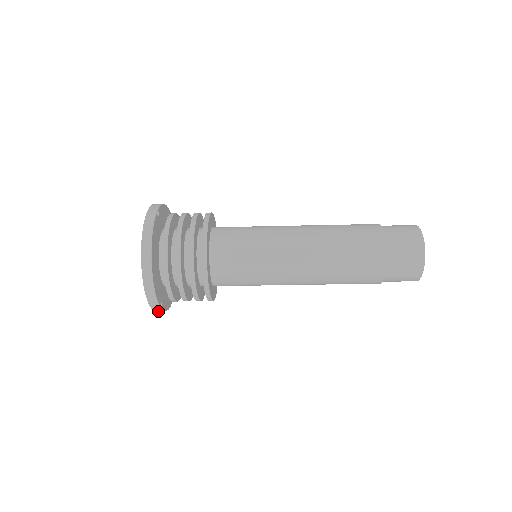
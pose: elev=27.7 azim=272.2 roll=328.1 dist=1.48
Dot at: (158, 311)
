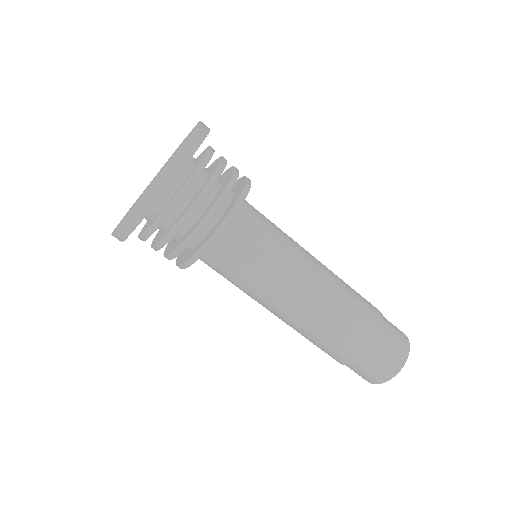
Dot at: (158, 183)
